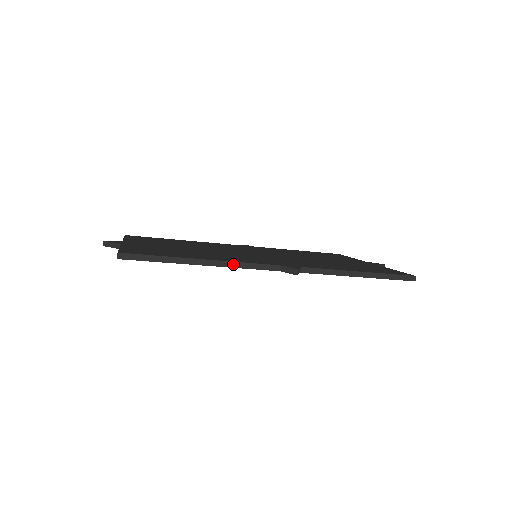
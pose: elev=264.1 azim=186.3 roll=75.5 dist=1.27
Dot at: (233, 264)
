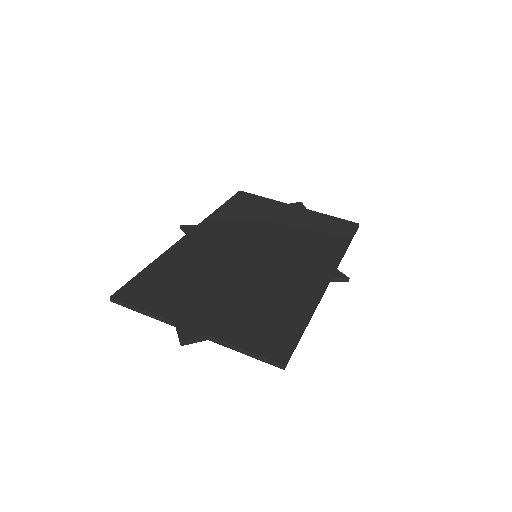
Dot at: (319, 302)
